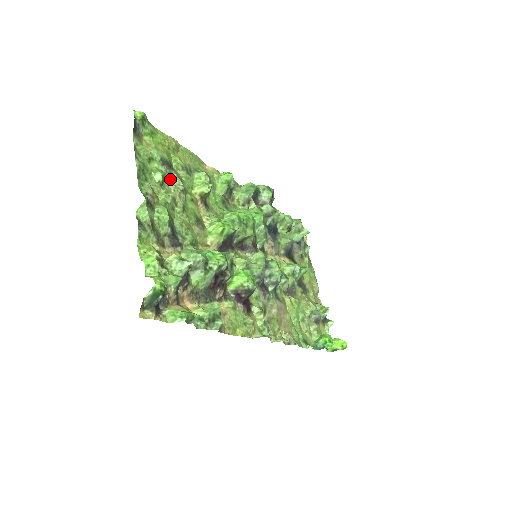
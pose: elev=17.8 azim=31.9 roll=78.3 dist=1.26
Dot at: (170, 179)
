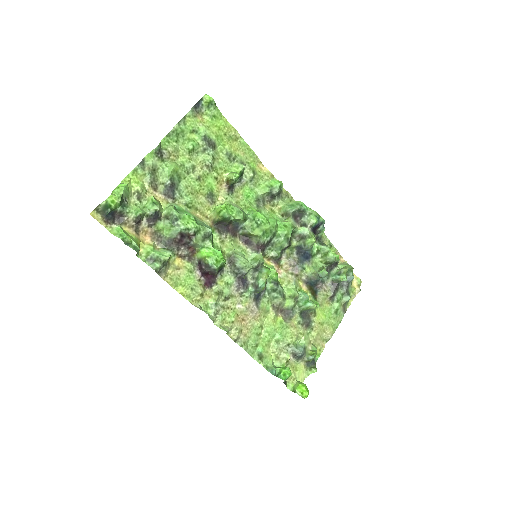
Dot at: (204, 153)
